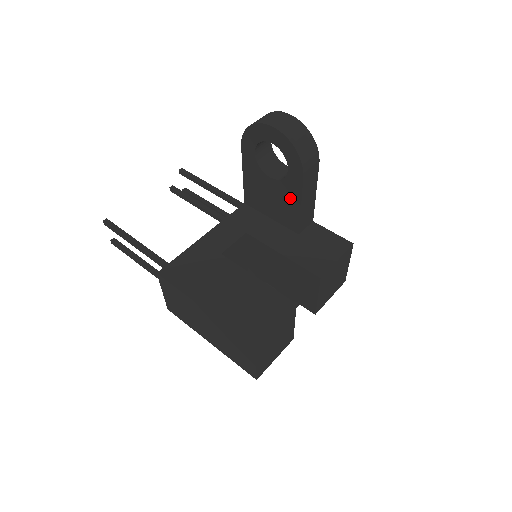
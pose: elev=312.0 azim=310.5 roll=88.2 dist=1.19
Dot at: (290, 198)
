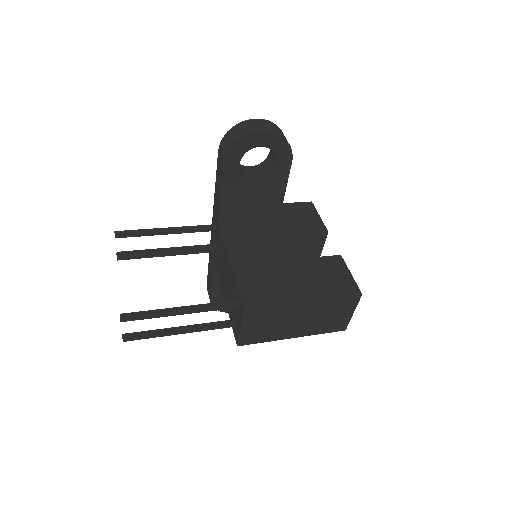
Dot at: (275, 188)
